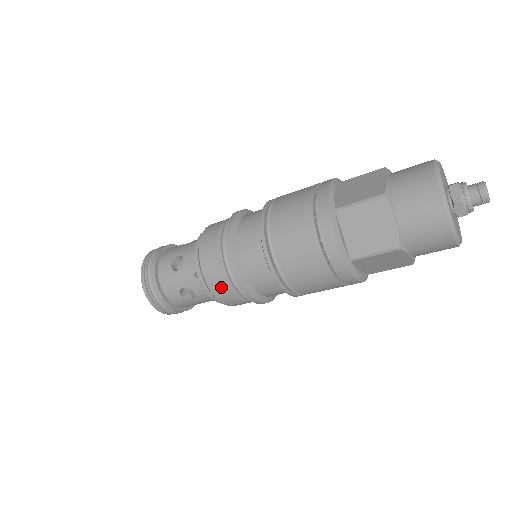
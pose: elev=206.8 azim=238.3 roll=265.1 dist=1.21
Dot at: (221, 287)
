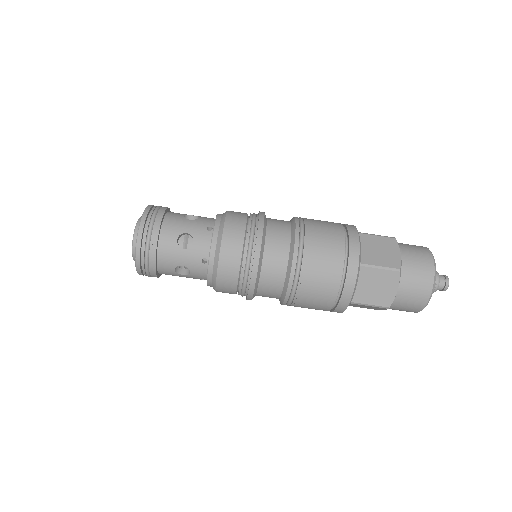
Dot at: (239, 213)
